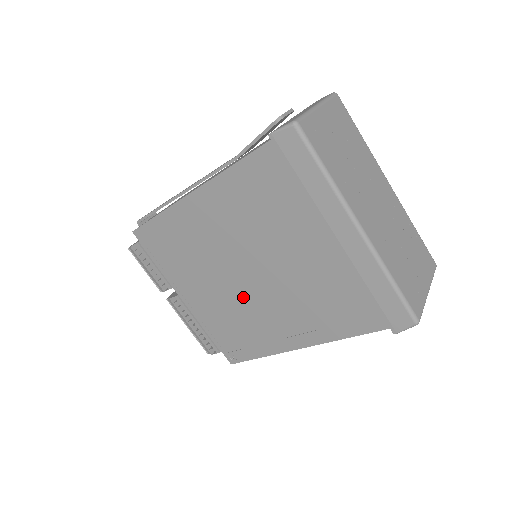
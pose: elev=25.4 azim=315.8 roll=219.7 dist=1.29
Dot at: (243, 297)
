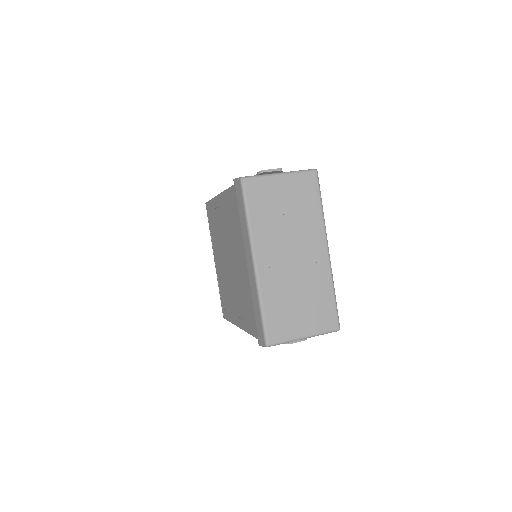
Dot at: (228, 275)
